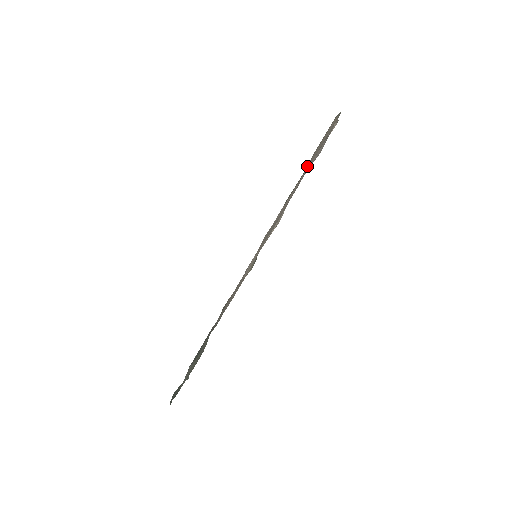
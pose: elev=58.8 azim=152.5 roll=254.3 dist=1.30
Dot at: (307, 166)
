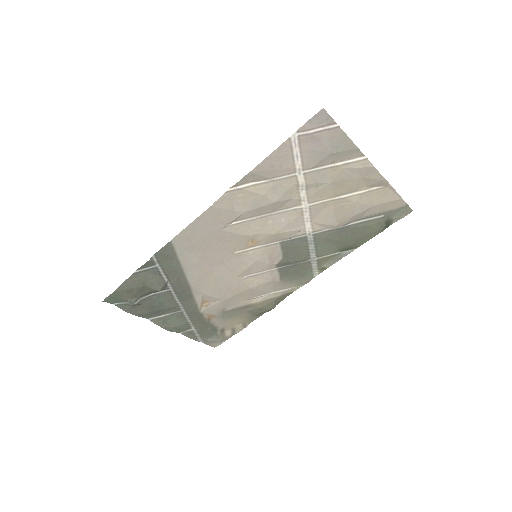
Dot at: (349, 223)
